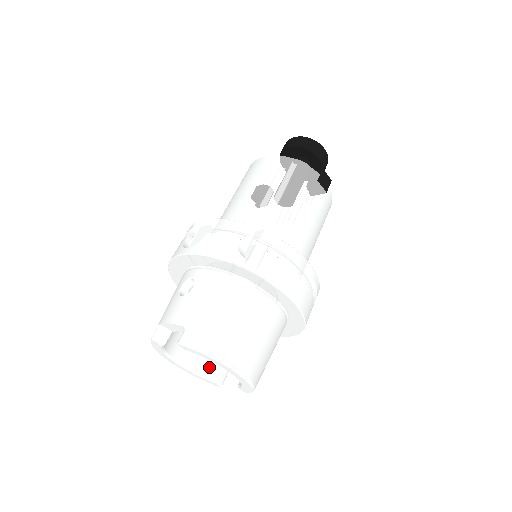
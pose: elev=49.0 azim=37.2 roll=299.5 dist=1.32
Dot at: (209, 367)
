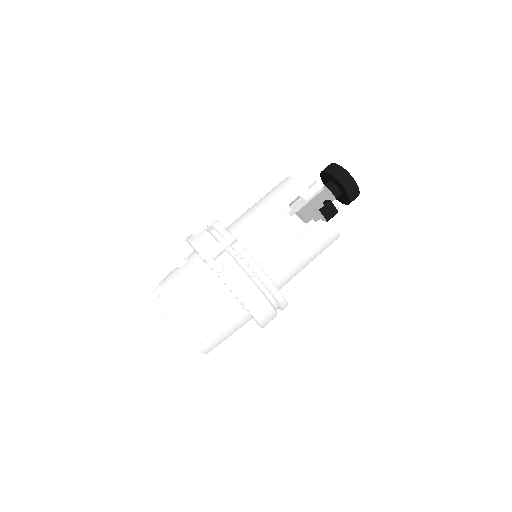
Dot at: occluded
